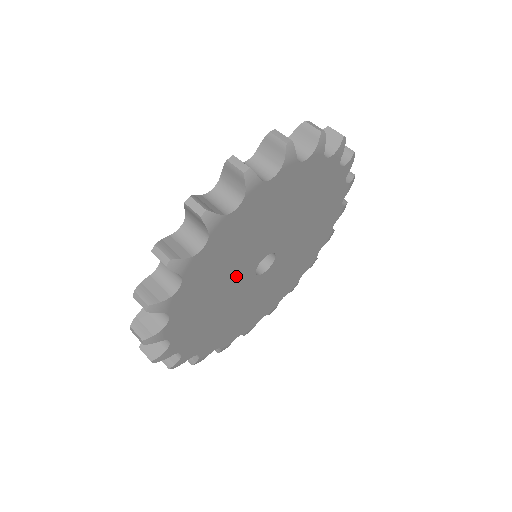
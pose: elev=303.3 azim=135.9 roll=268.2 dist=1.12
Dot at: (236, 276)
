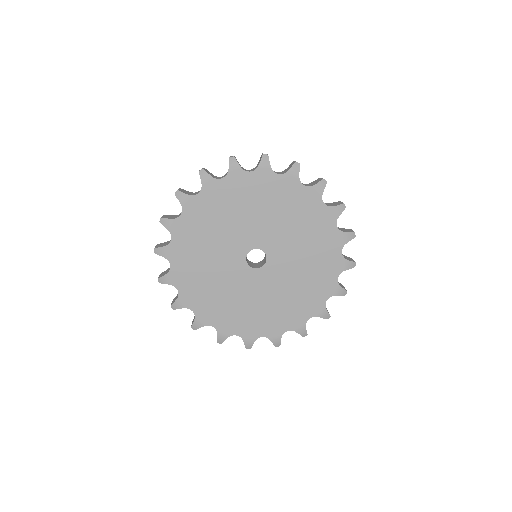
Dot at: (229, 274)
